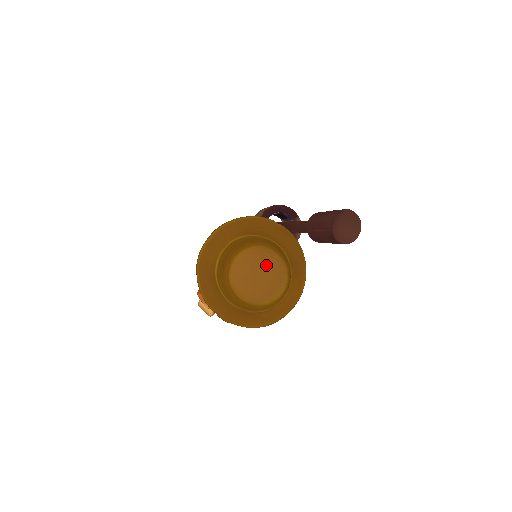
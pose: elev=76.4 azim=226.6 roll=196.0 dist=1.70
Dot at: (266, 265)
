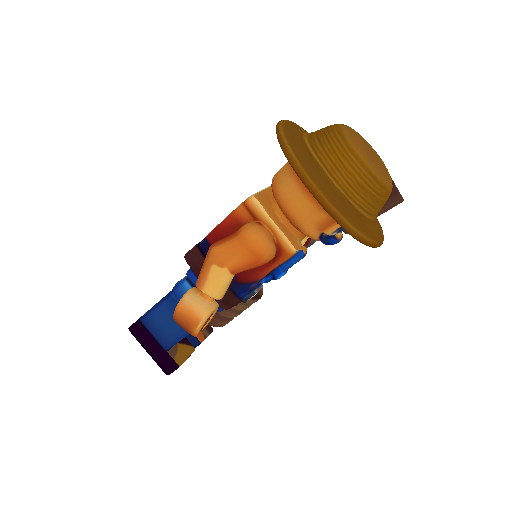
Dot at: occluded
